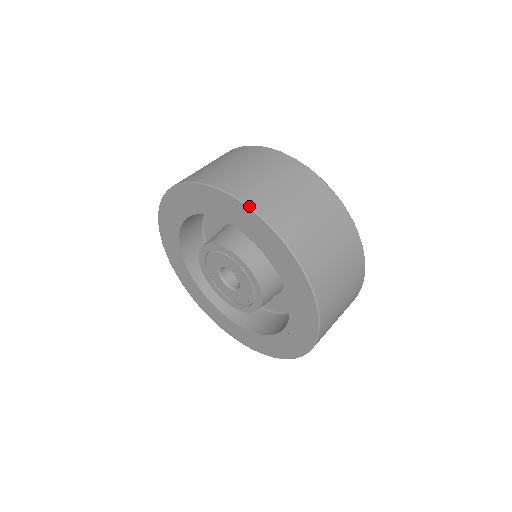
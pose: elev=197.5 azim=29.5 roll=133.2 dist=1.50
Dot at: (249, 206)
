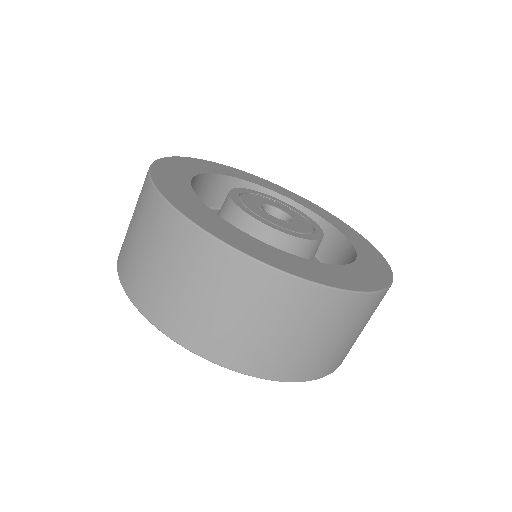
Dot at: (127, 295)
